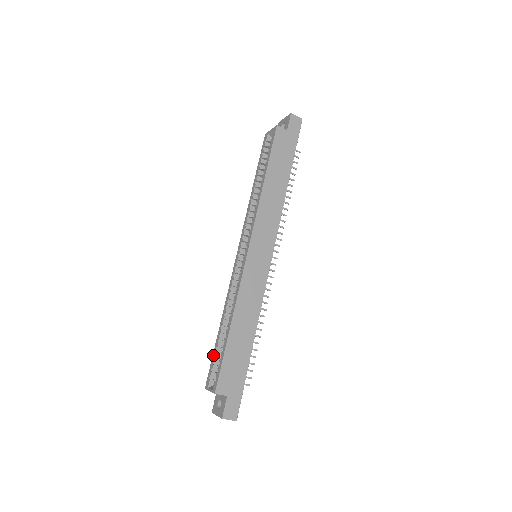
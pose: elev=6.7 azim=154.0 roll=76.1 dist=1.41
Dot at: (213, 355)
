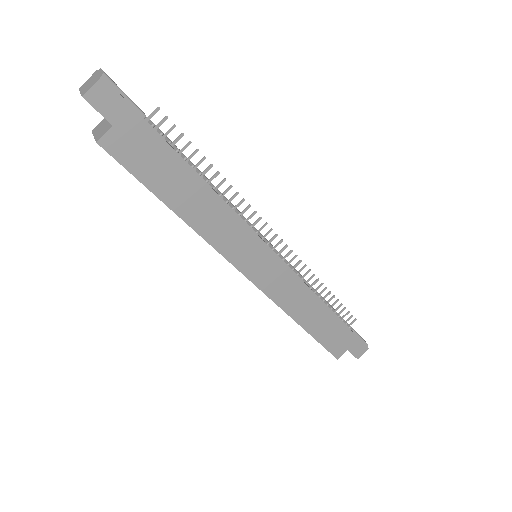
Dot at: occluded
